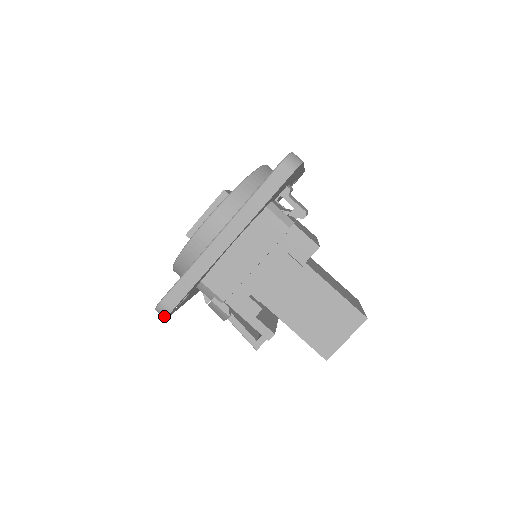
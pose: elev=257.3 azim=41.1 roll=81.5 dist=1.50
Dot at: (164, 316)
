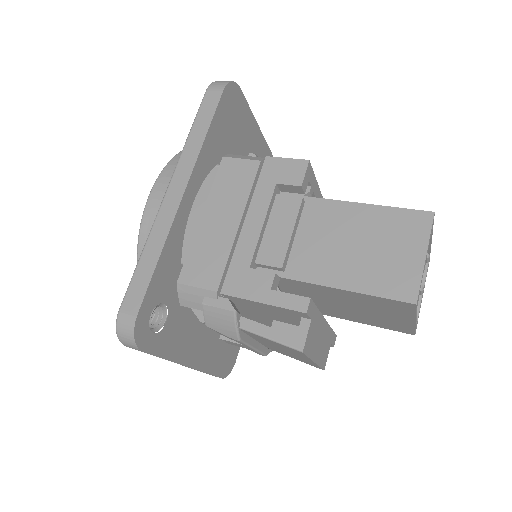
Dot at: (130, 338)
